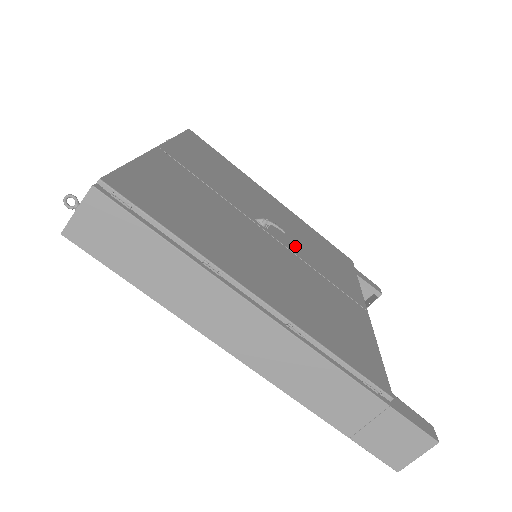
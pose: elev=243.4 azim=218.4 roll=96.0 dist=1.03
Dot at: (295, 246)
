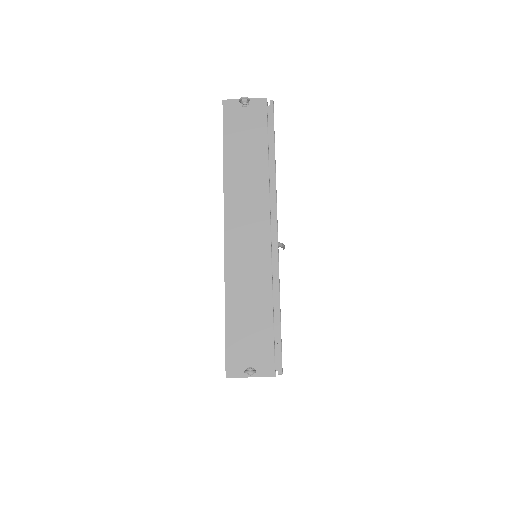
Dot at: occluded
